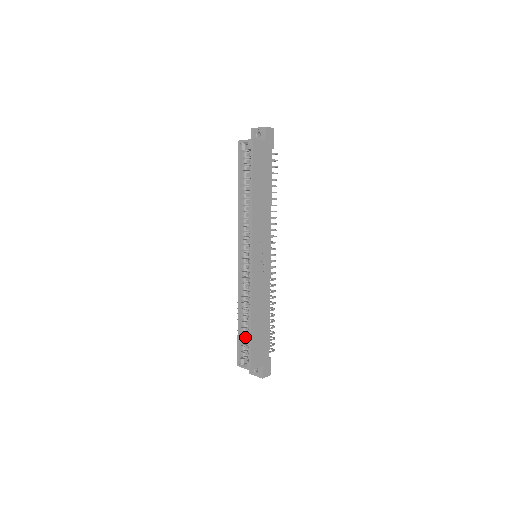
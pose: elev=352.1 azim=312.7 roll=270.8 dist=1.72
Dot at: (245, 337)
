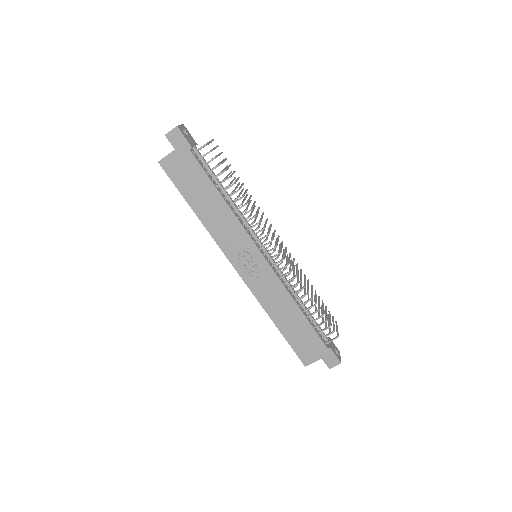
Dot at: occluded
